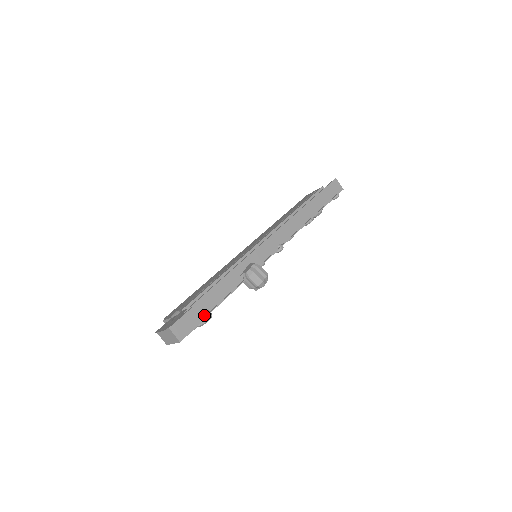
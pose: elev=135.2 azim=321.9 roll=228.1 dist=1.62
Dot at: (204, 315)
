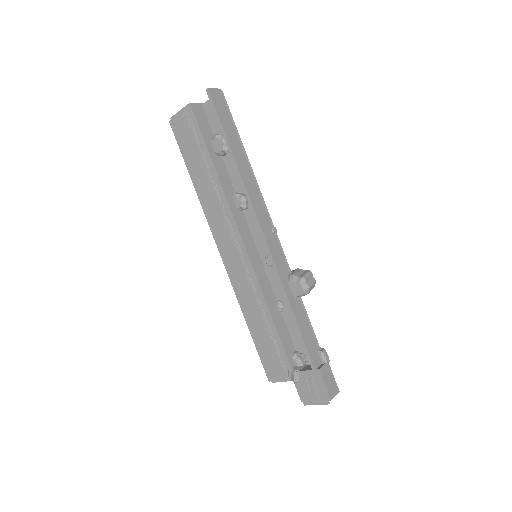
Dot at: (325, 359)
